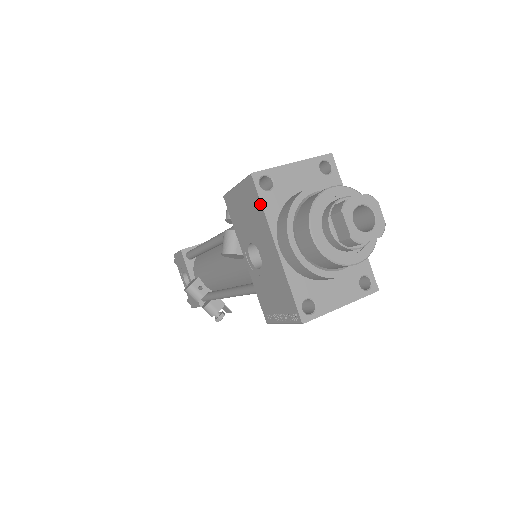
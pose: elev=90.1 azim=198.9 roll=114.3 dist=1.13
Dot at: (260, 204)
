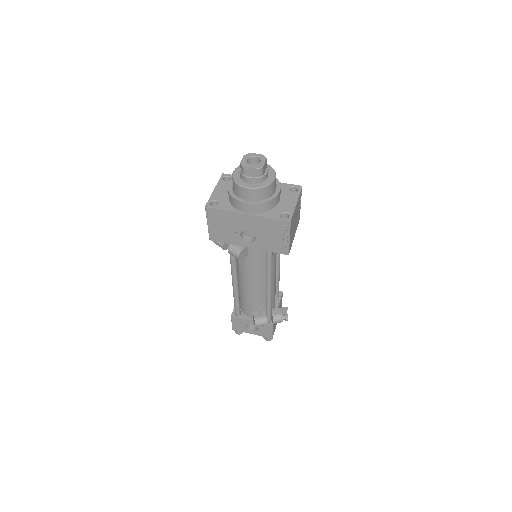
Dot at: (221, 211)
